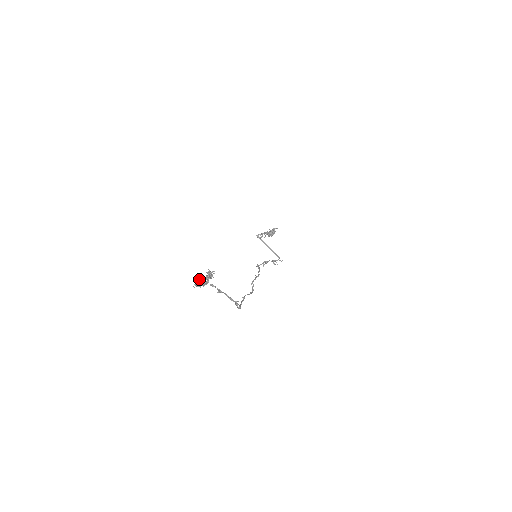
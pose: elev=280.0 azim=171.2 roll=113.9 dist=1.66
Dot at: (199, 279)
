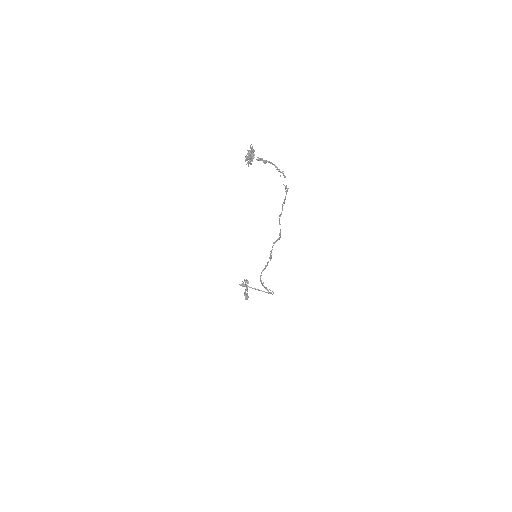
Dot at: (247, 150)
